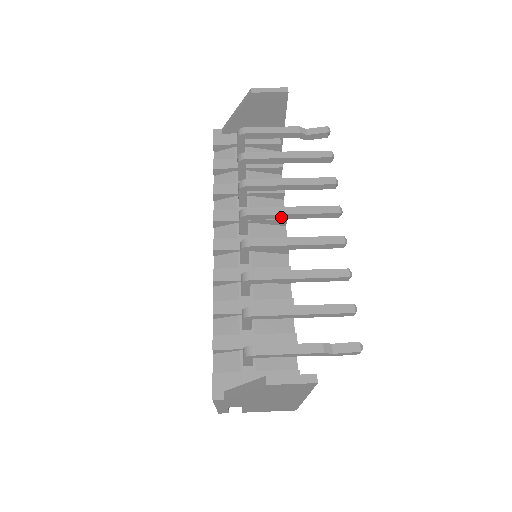
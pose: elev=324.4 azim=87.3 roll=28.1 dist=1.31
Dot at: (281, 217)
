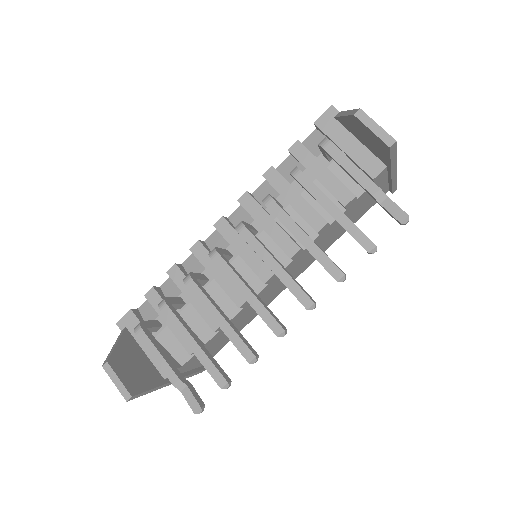
Dot at: (264, 260)
